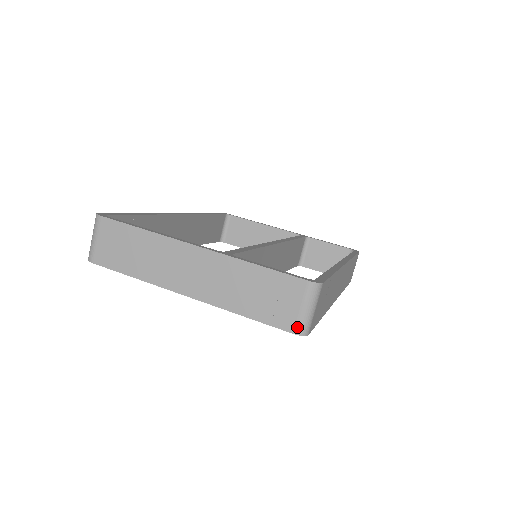
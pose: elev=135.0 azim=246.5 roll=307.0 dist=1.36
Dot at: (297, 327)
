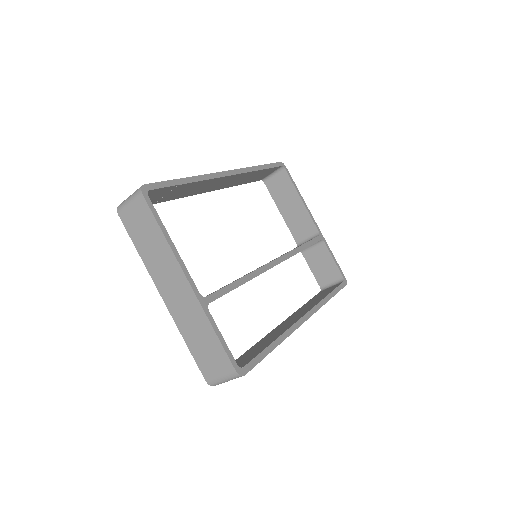
Dot at: (210, 380)
